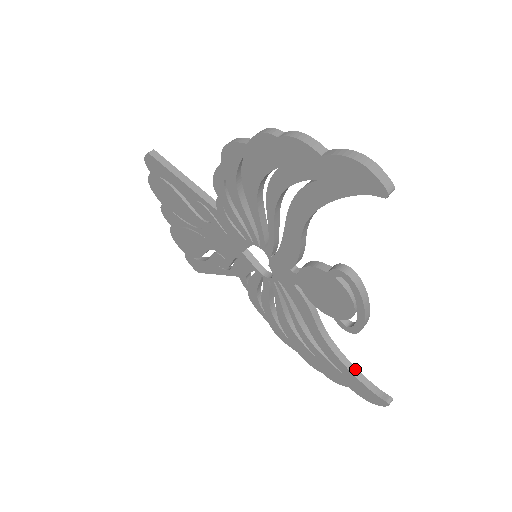
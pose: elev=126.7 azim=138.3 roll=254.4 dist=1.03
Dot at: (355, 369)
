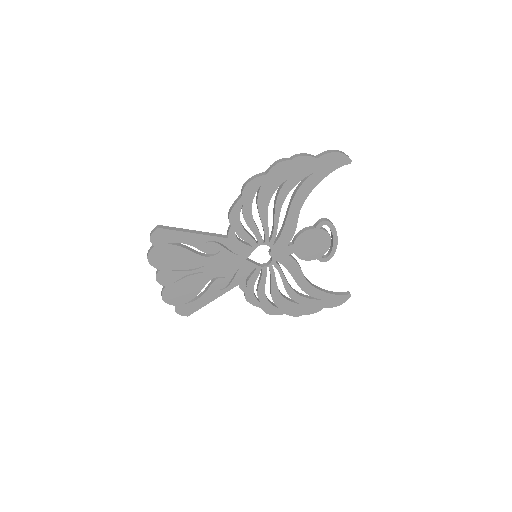
Dot at: (326, 291)
